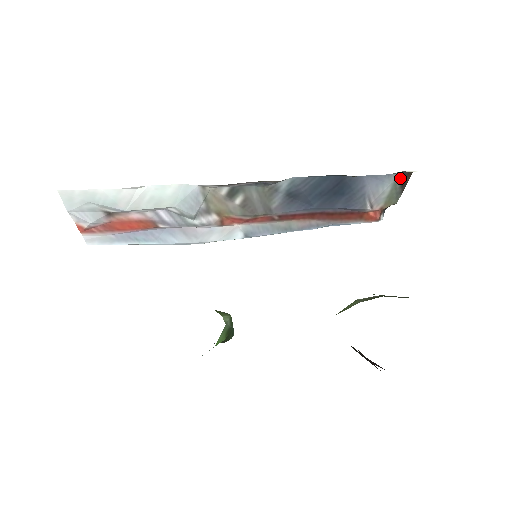
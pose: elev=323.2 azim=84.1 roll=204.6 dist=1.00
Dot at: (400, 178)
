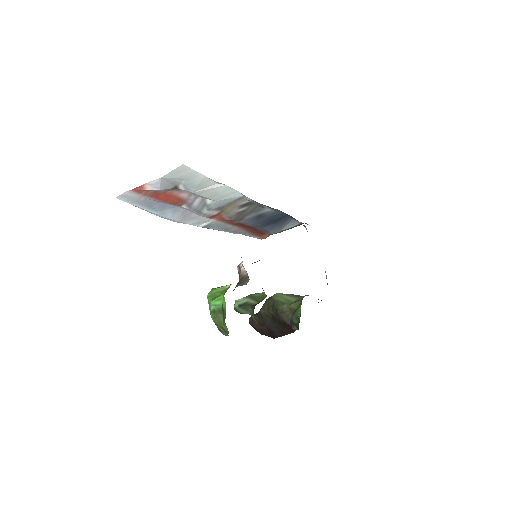
Dot at: (299, 224)
